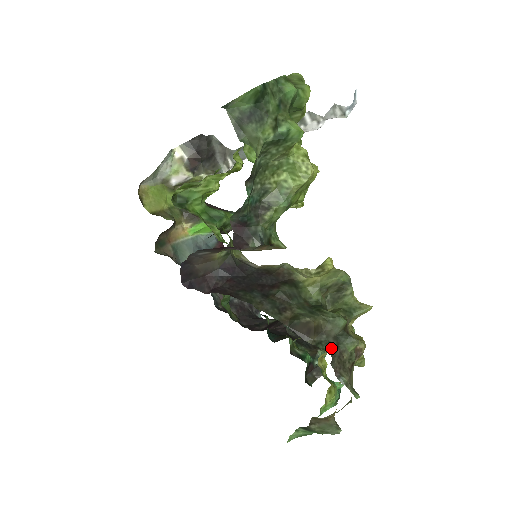
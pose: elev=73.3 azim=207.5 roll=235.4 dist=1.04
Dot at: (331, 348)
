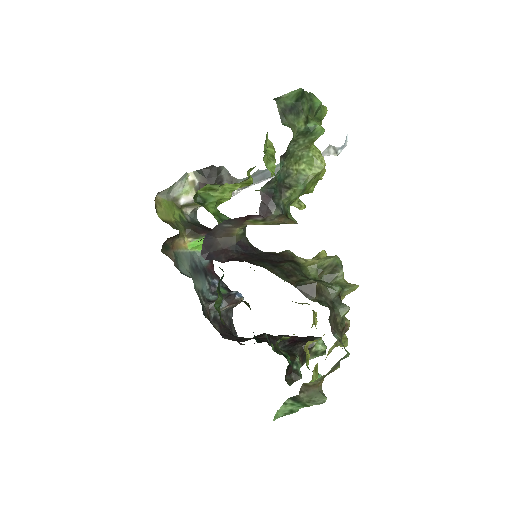
Dot at: (329, 307)
